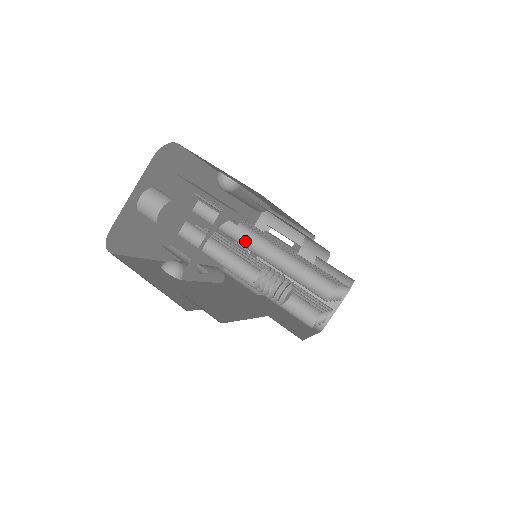
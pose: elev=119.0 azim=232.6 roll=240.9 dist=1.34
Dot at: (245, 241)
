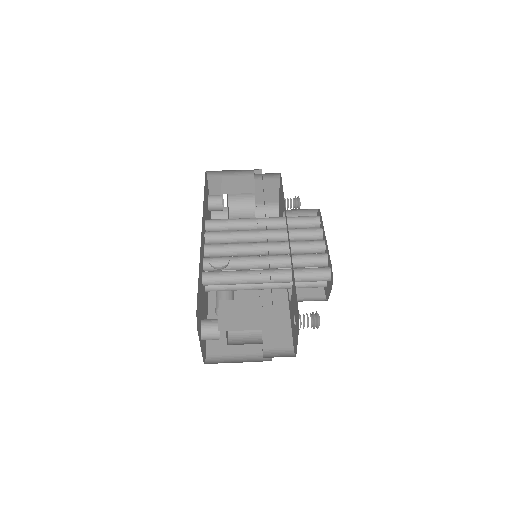
Dot at: (259, 283)
